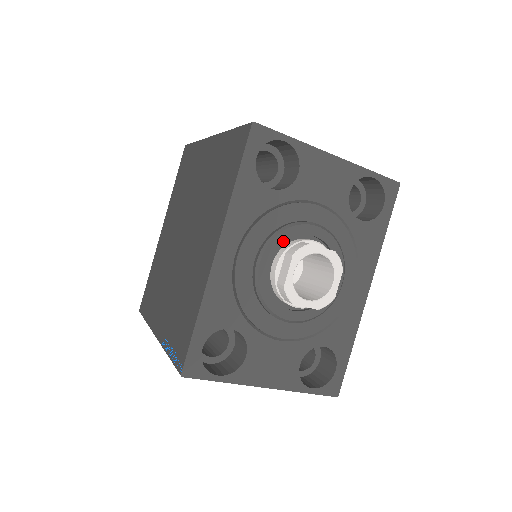
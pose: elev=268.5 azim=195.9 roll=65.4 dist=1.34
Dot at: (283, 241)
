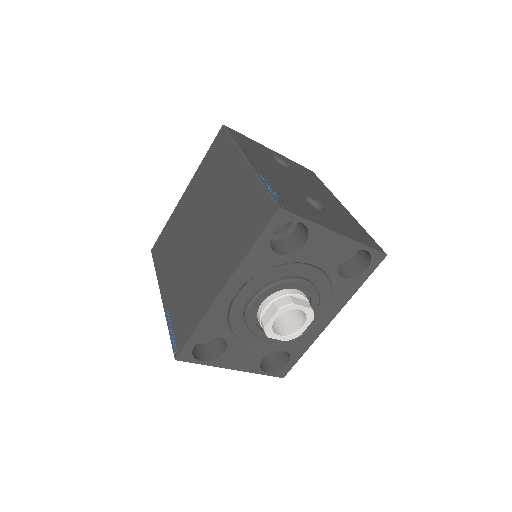
Dot at: (275, 291)
